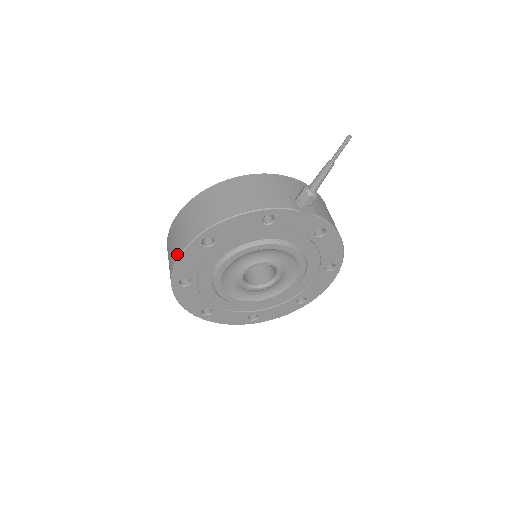
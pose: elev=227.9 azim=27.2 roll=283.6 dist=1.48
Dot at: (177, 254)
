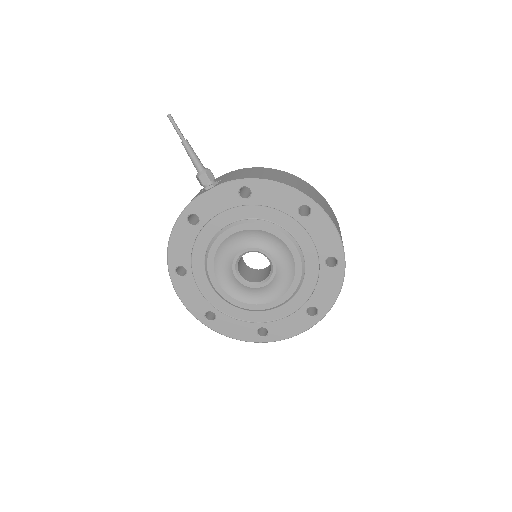
Dot at: (180, 297)
